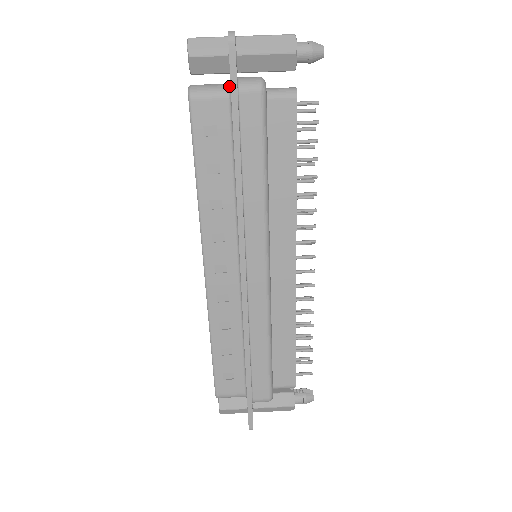
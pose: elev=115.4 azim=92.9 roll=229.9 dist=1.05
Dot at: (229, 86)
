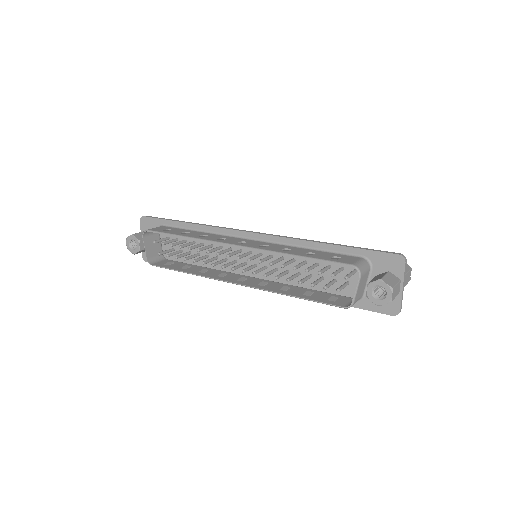
Dot at: occluded
